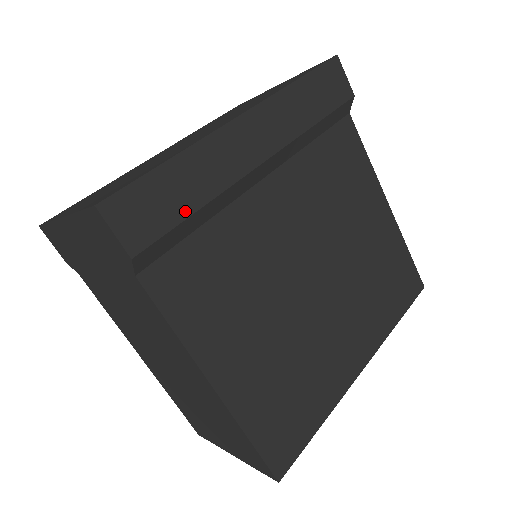
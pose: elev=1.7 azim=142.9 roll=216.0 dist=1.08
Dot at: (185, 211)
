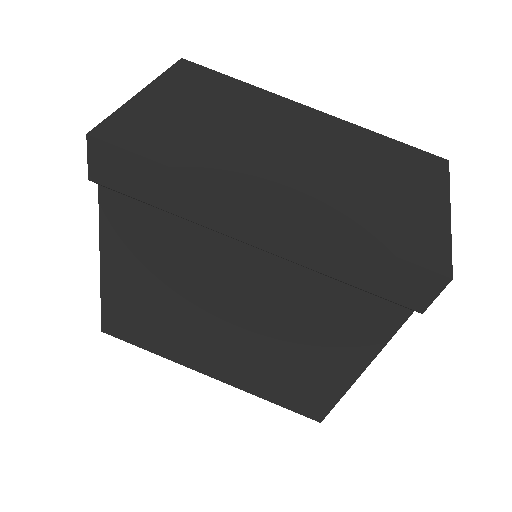
Dot at: (150, 199)
